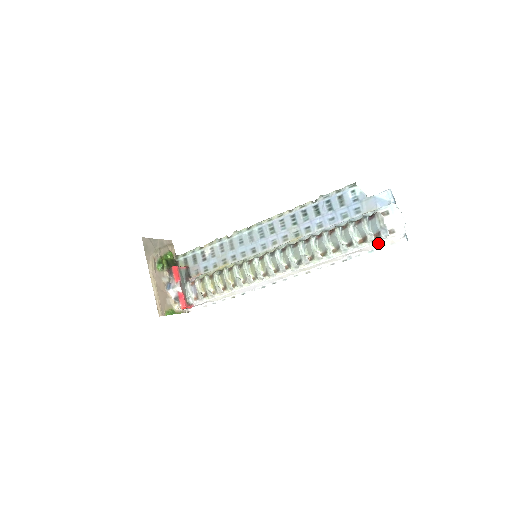
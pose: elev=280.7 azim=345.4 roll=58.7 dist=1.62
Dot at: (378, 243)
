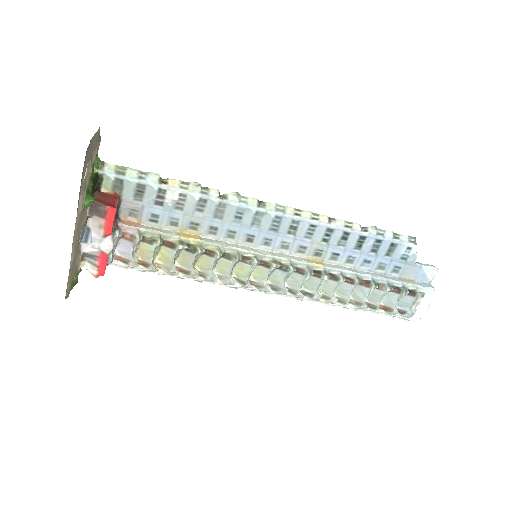
Dot at: (392, 315)
